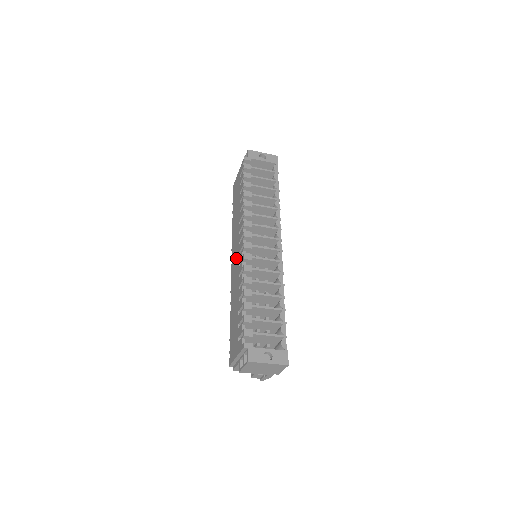
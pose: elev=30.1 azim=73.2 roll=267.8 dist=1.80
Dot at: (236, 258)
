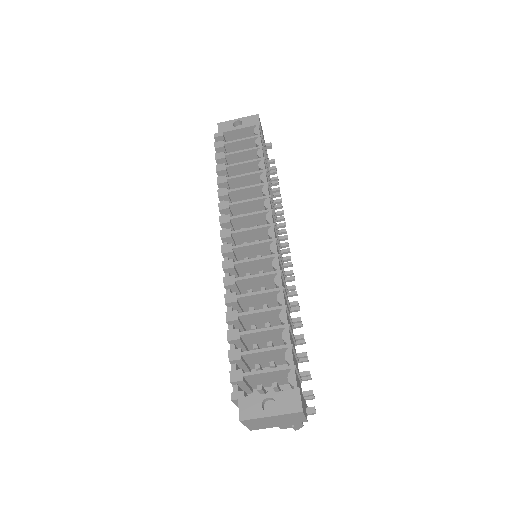
Dot at: occluded
